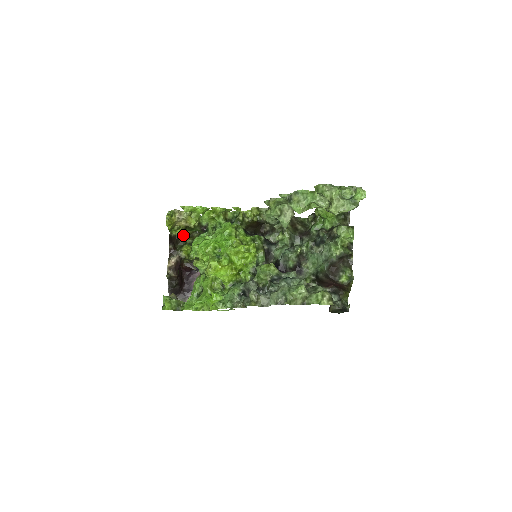
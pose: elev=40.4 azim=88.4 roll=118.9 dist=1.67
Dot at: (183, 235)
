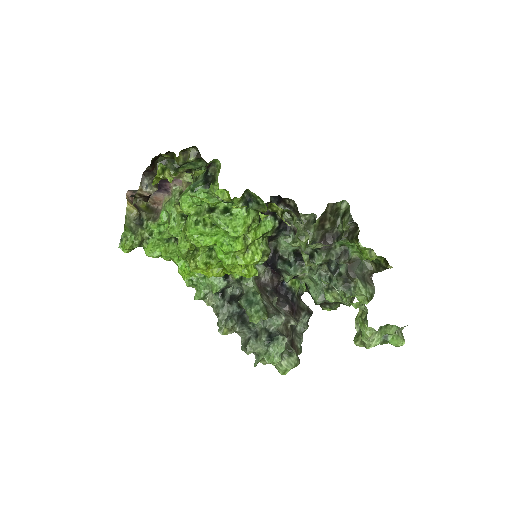
Dot at: occluded
